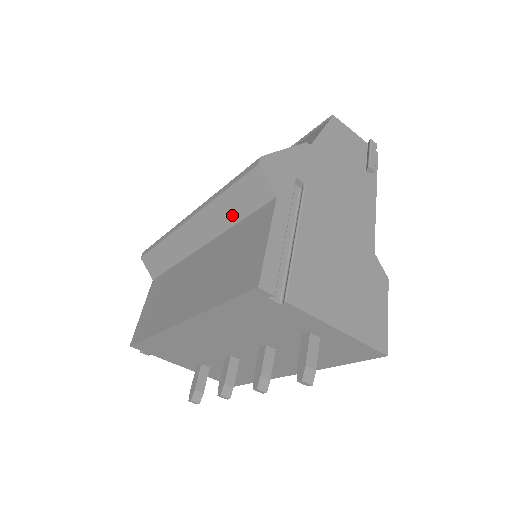
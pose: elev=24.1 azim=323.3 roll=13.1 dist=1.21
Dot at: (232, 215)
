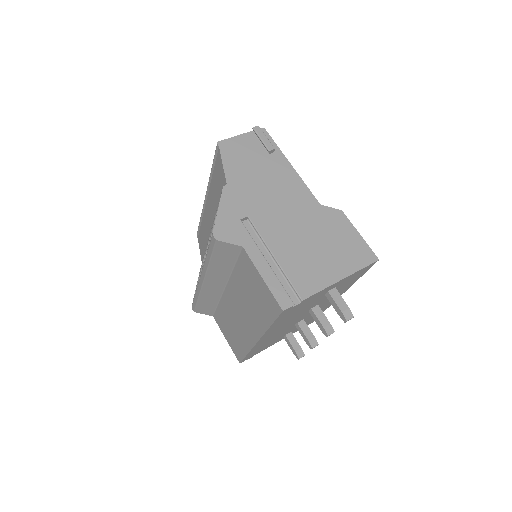
Dot at: (226, 267)
